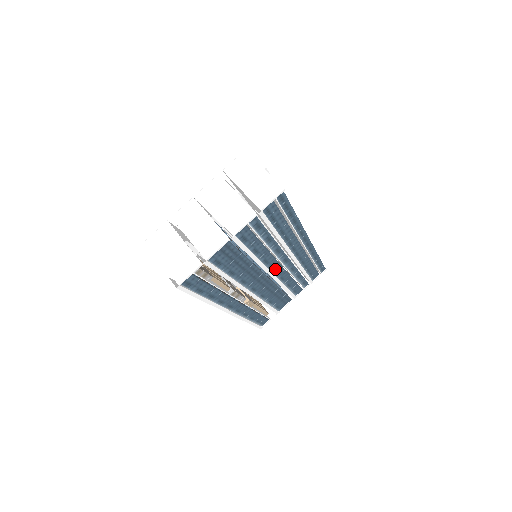
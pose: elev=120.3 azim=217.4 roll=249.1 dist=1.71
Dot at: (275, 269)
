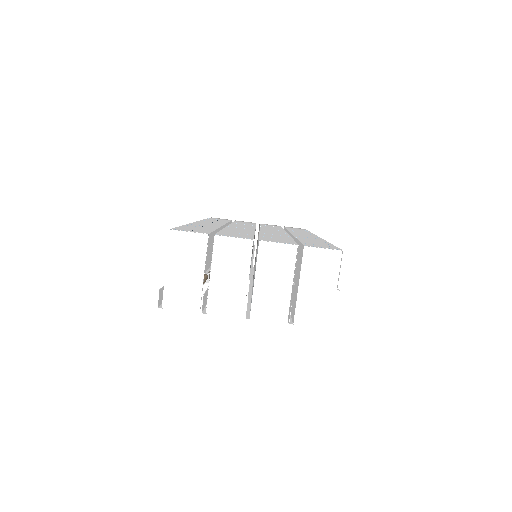
Dot at: occluded
